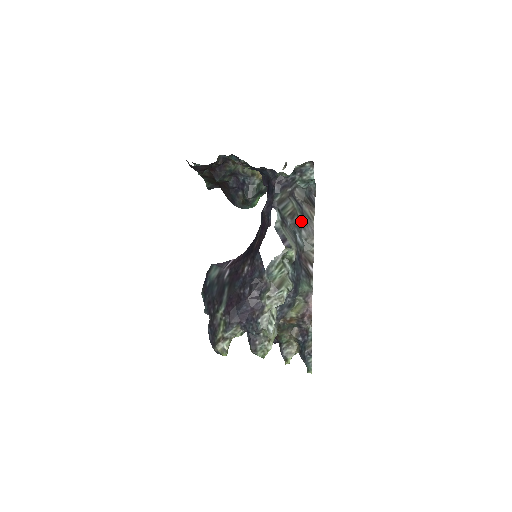
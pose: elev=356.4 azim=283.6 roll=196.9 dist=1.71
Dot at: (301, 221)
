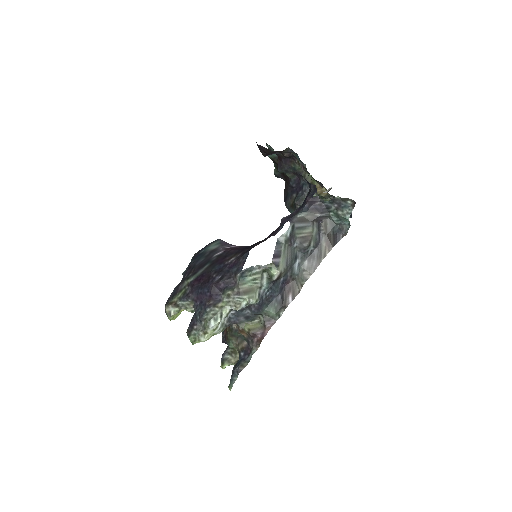
Dot at: (311, 251)
